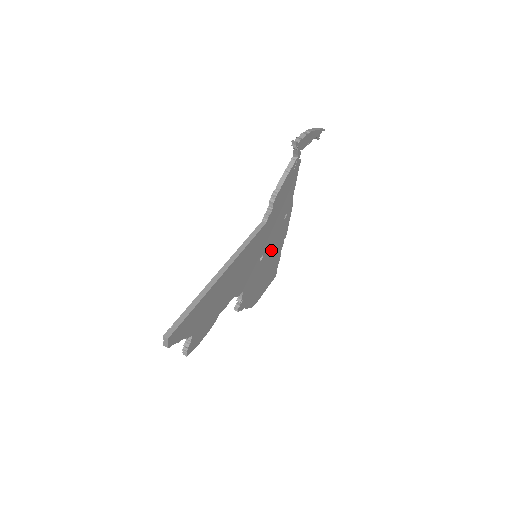
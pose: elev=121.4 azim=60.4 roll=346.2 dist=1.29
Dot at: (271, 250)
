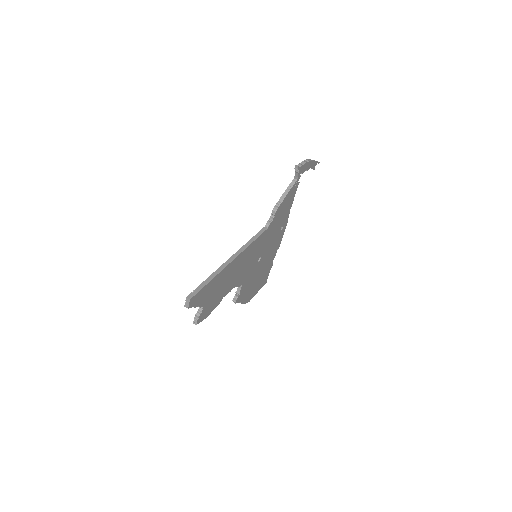
Dot at: (267, 255)
